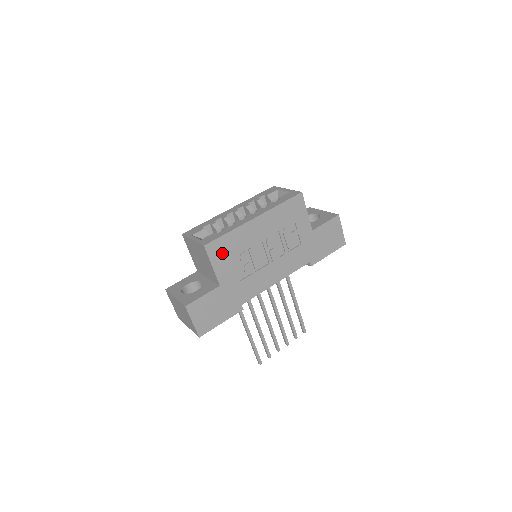
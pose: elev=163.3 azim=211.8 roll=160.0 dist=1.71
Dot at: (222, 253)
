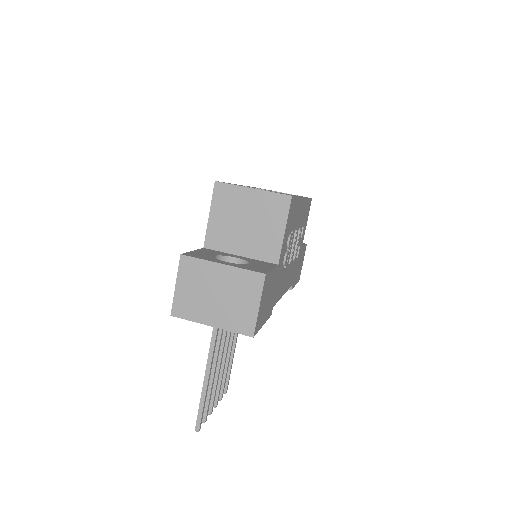
Dot at: (290, 220)
